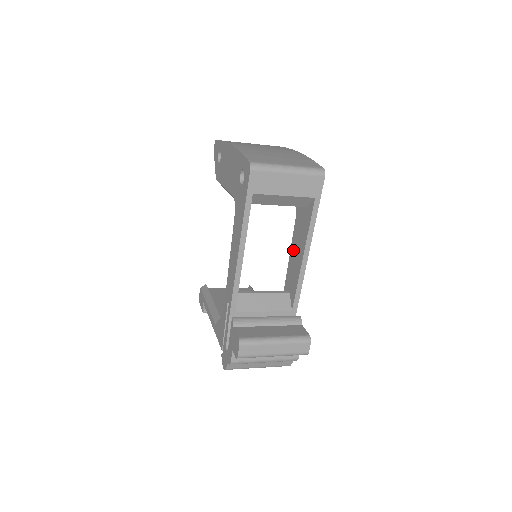
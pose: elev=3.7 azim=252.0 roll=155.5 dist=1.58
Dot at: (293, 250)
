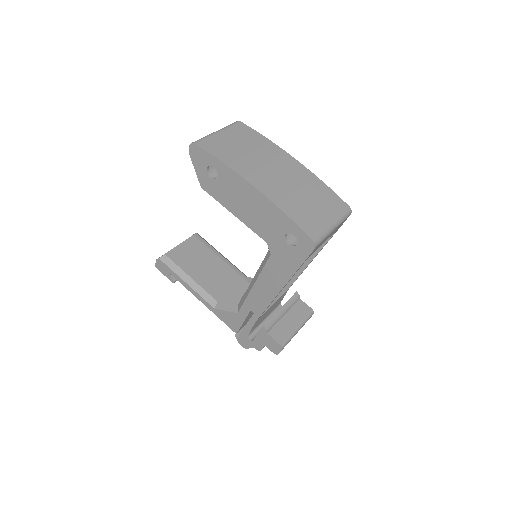
Dot at: occluded
